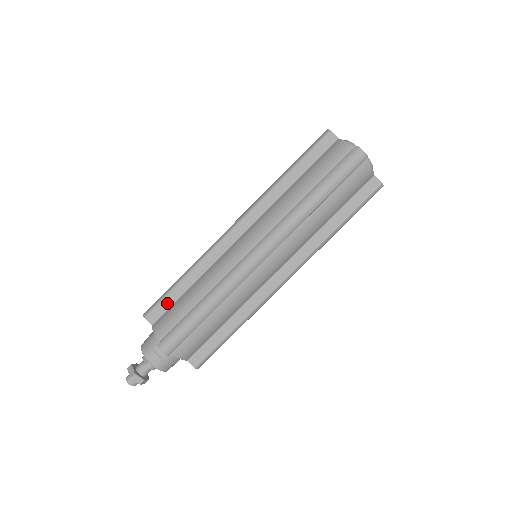
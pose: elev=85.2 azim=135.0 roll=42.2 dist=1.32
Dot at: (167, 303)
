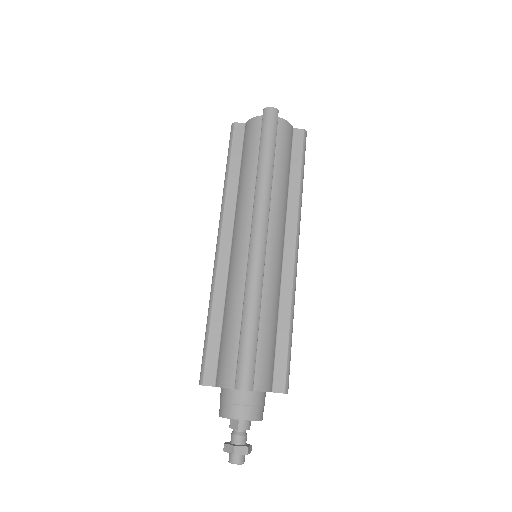
Dot at: (213, 354)
